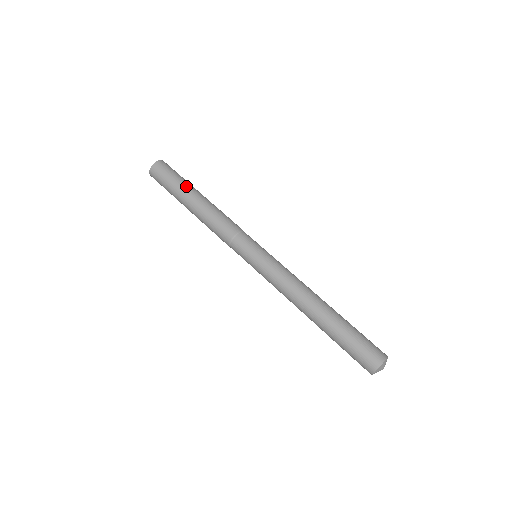
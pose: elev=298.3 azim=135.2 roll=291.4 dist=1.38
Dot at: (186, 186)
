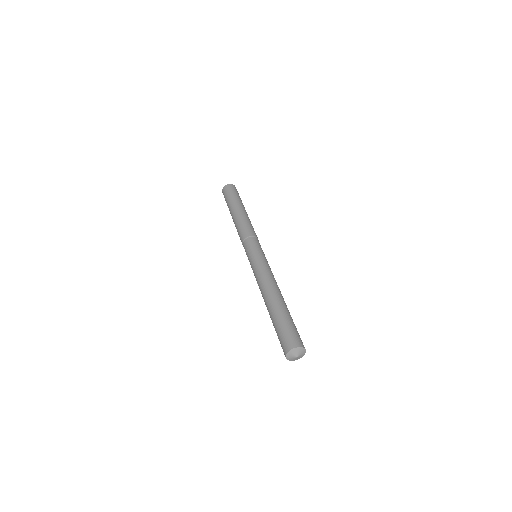
Dot at: (239, 202)
